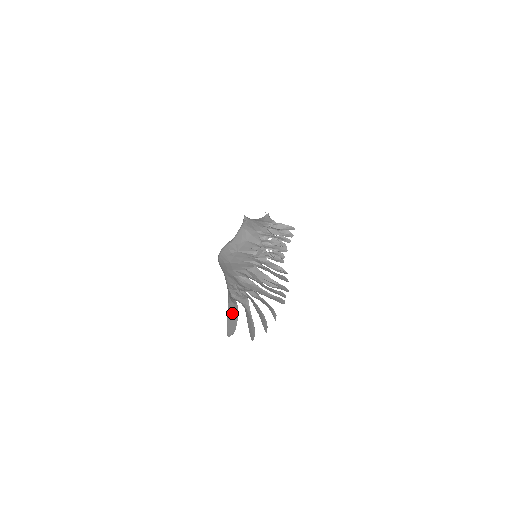
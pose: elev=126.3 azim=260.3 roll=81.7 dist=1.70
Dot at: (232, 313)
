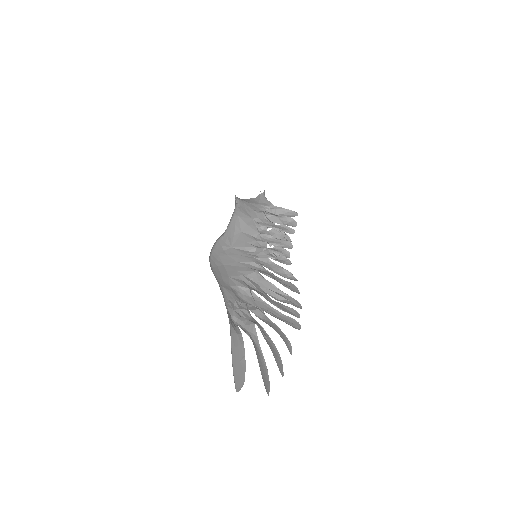
Dot at: (237, 350)
